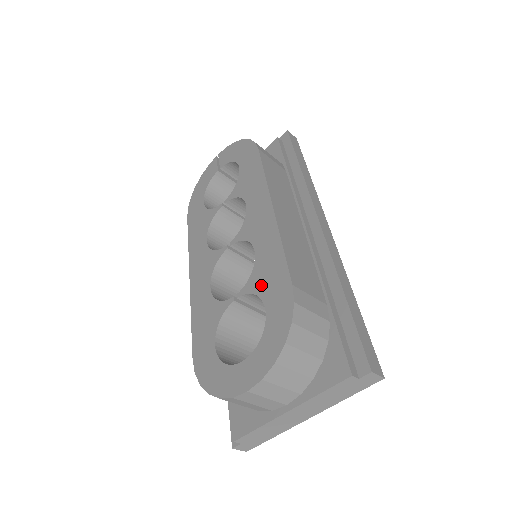
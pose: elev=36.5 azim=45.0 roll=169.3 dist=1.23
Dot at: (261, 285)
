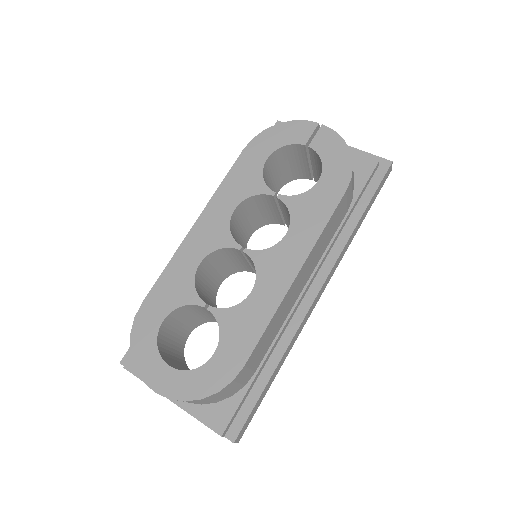
Dot at: (229, 329)
